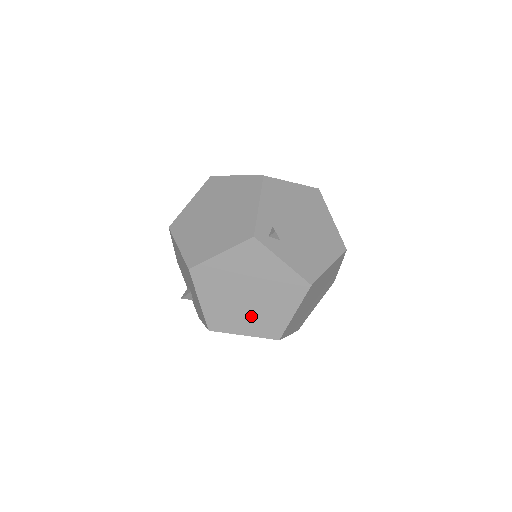
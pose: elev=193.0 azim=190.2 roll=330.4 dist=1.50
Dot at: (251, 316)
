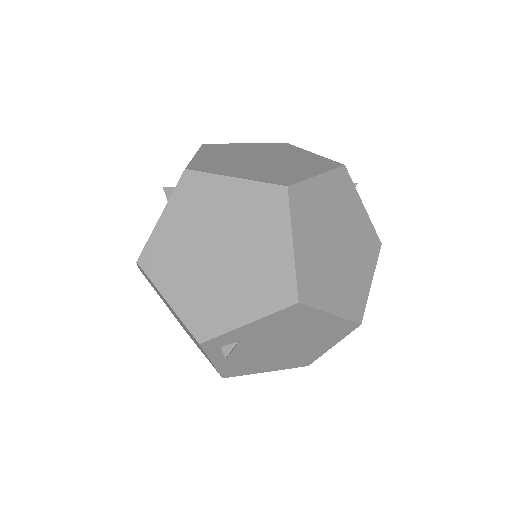
Dot at: occluded
